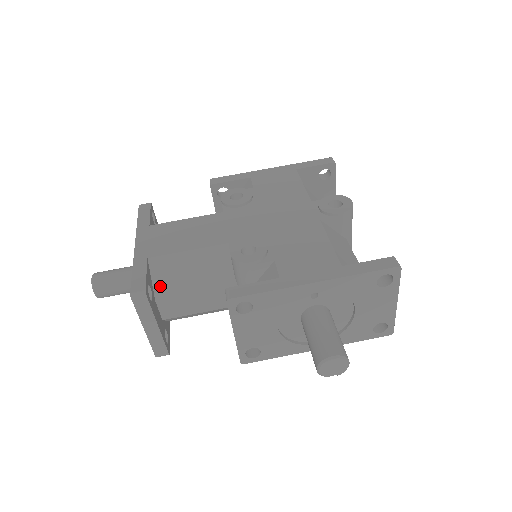
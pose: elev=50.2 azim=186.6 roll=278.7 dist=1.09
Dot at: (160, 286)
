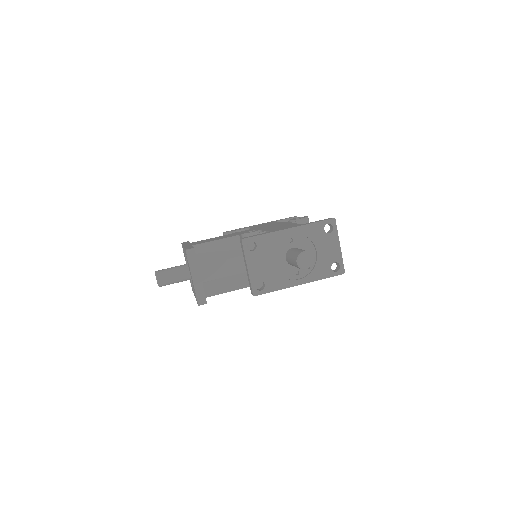
Dot at: (200, 258)
